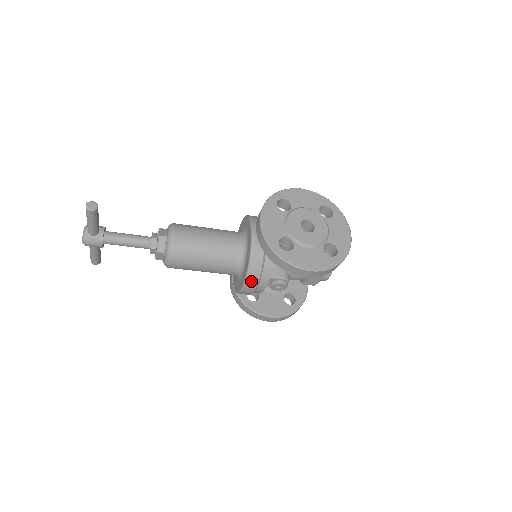
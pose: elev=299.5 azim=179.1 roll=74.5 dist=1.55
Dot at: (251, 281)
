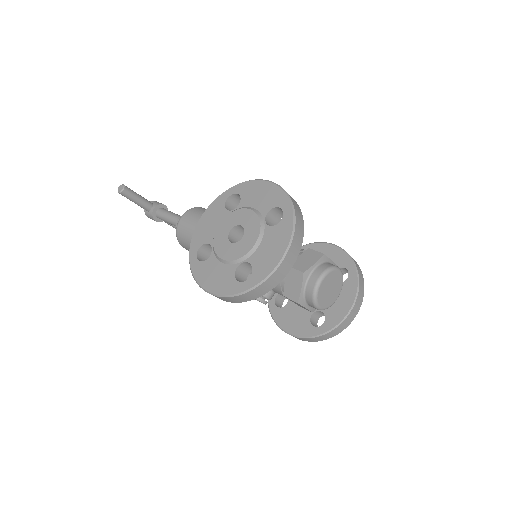
Dot at: occluded
